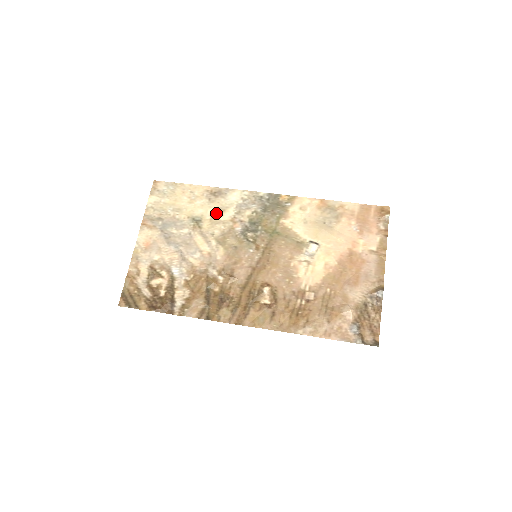
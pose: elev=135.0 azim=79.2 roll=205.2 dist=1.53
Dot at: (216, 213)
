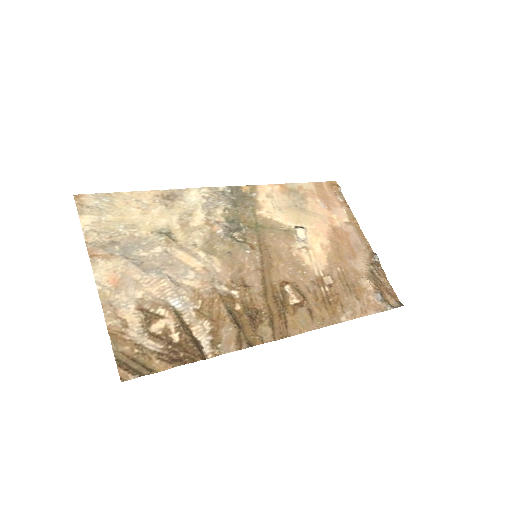
Dot at: (184, 219)
